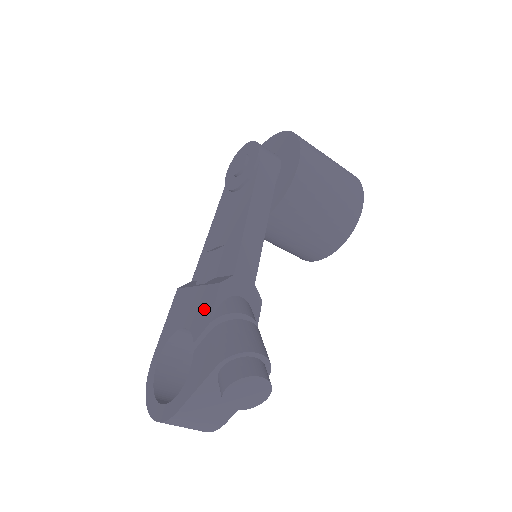
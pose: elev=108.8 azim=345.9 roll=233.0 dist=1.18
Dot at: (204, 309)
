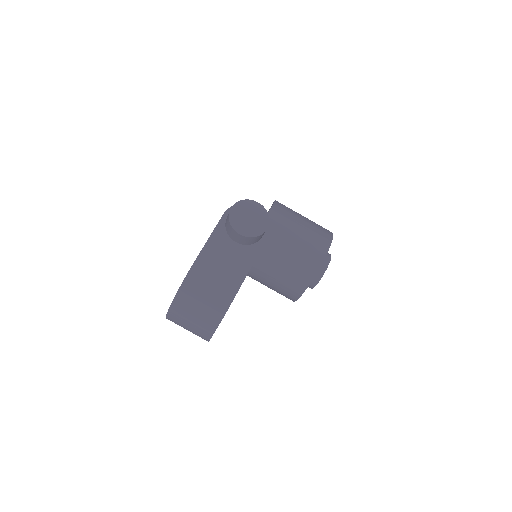
Dot at: occluded
